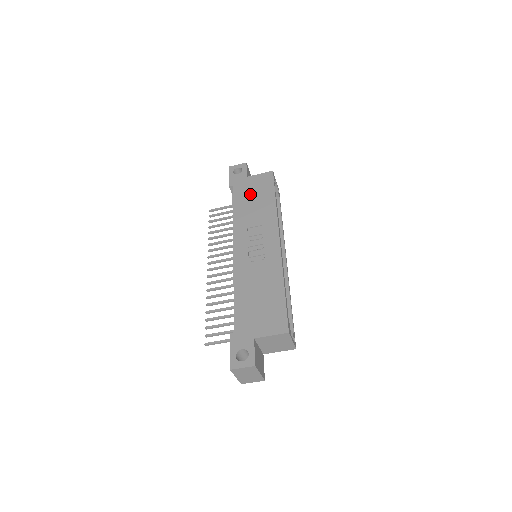
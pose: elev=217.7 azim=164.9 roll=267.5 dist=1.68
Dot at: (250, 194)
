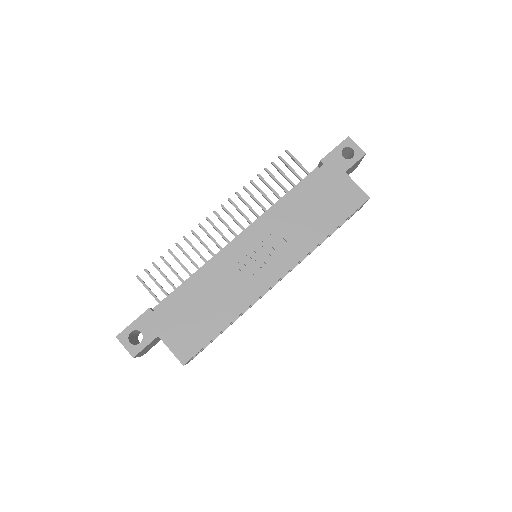
Dot at: (322, 196)
